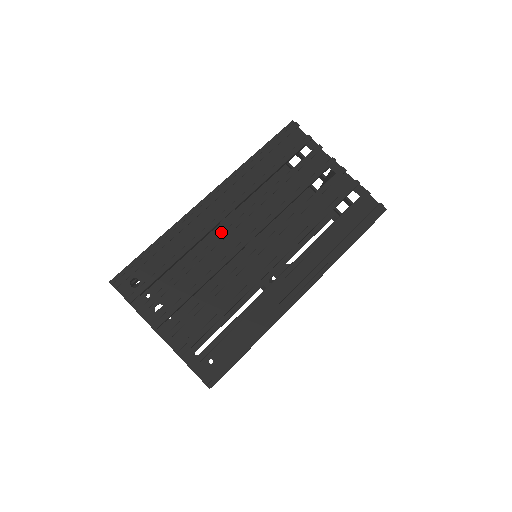
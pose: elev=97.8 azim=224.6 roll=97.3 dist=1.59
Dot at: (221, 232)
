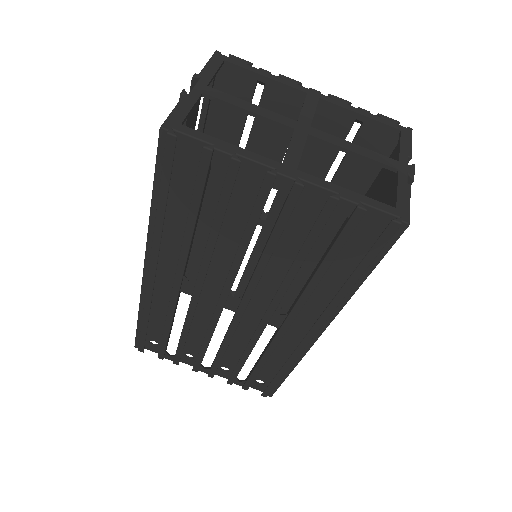
Dot at: (208, 198)
